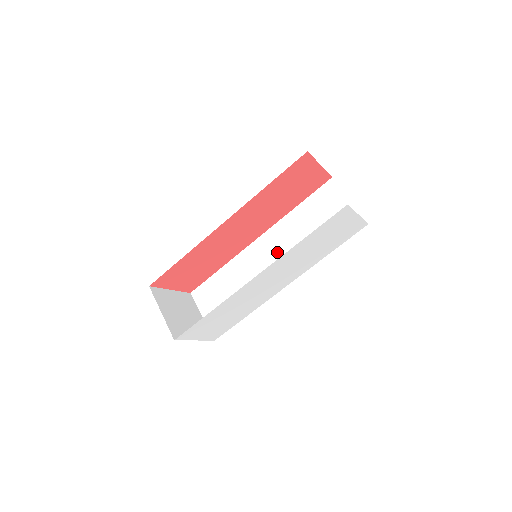
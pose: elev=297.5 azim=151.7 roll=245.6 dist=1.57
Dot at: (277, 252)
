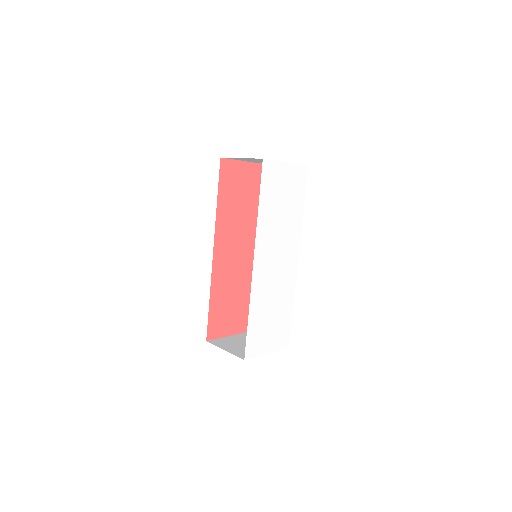
Dot at: occluded
